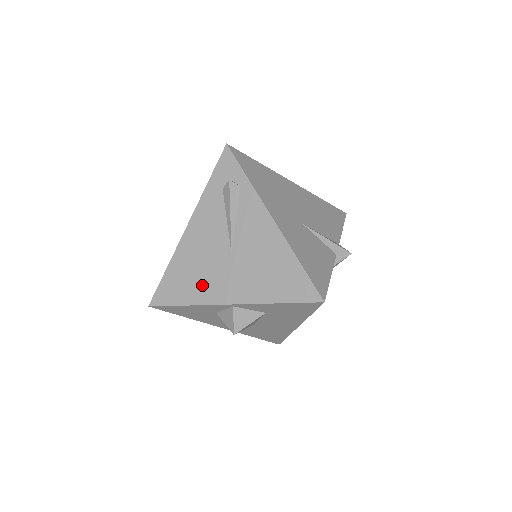
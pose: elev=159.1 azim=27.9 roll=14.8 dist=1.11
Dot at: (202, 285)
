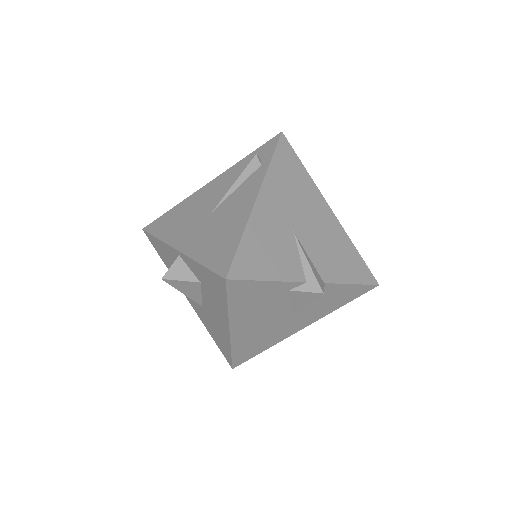
Dot at: (177, 228)
